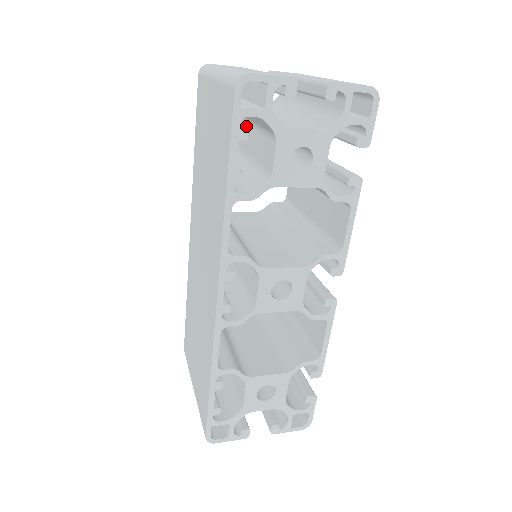
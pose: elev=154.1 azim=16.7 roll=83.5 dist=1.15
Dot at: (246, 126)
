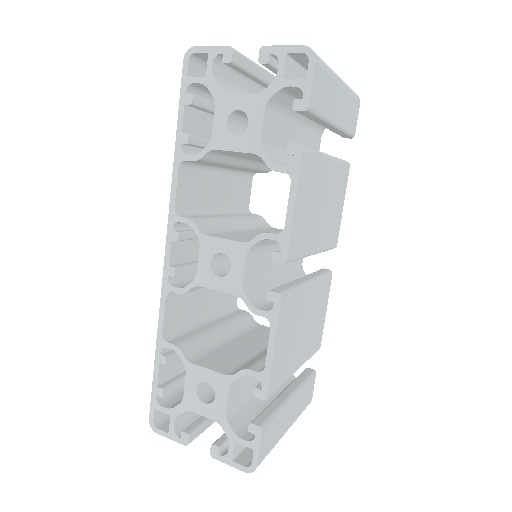
Dot at: occluded
